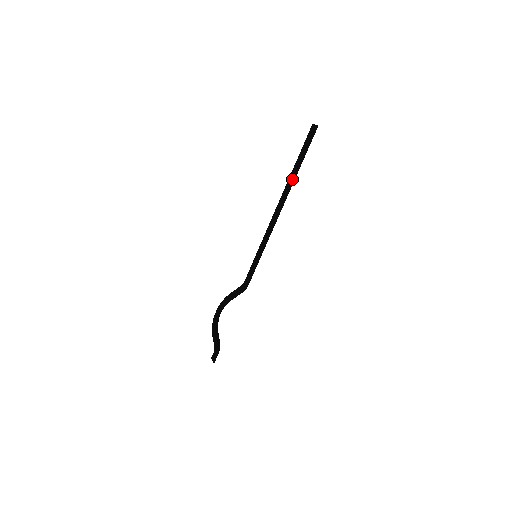
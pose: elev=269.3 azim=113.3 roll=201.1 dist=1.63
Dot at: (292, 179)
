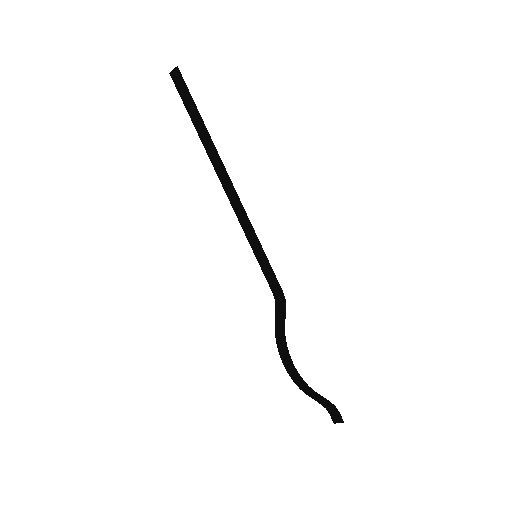
Dot at: (207, 139)
